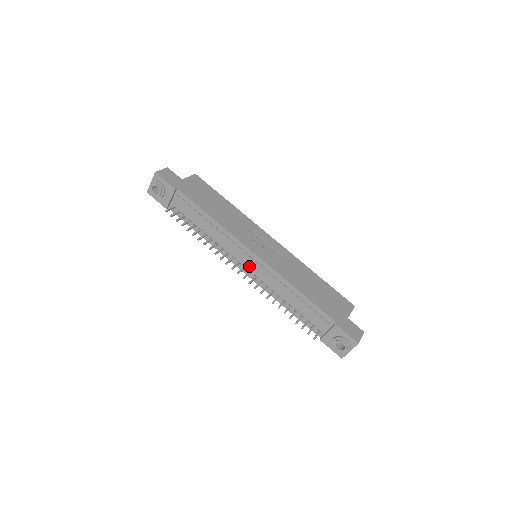
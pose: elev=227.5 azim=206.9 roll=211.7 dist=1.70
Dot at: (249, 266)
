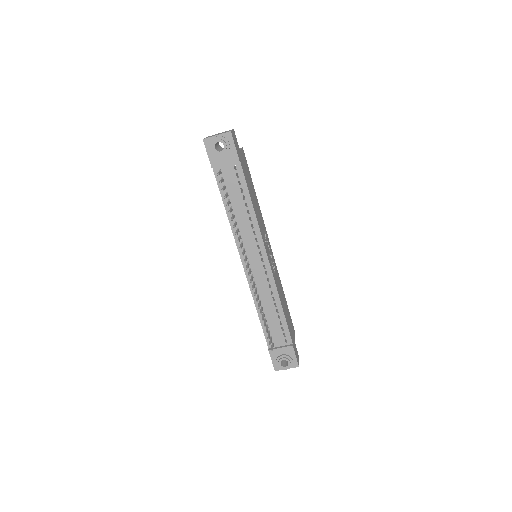
Dot at: (254, 265)
